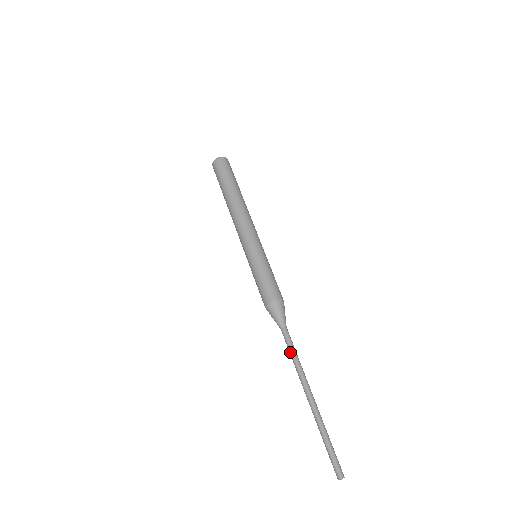
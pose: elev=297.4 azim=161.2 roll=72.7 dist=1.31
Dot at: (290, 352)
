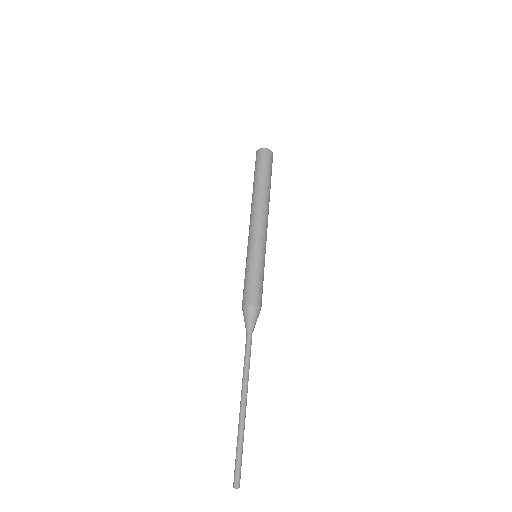
Dot at: (244, 358)
